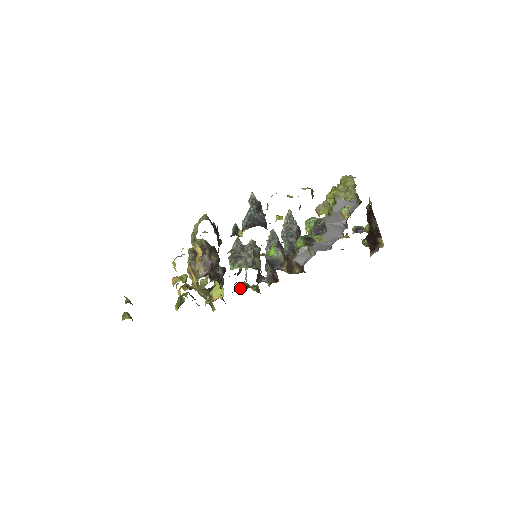
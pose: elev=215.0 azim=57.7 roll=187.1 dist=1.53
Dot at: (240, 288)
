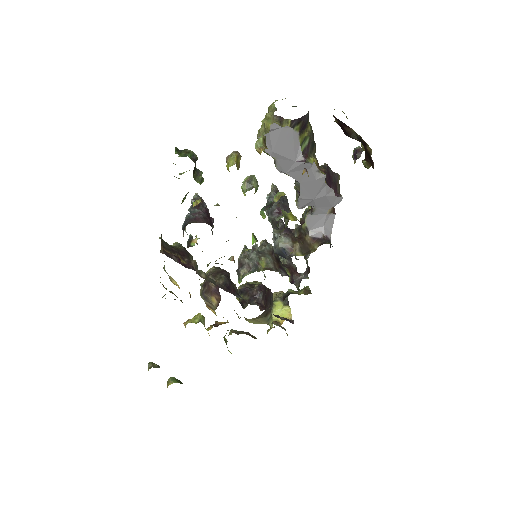
Dot at: (283, 299)
